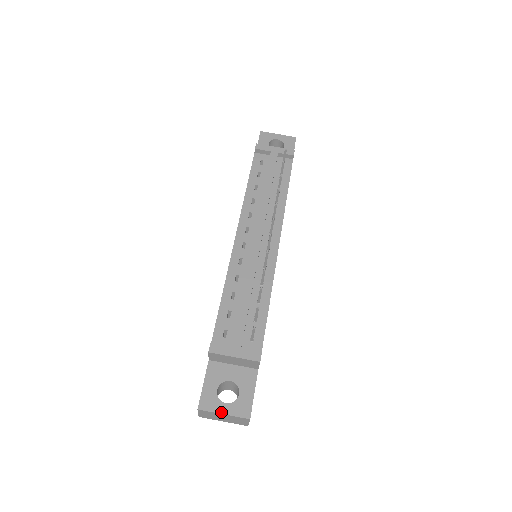
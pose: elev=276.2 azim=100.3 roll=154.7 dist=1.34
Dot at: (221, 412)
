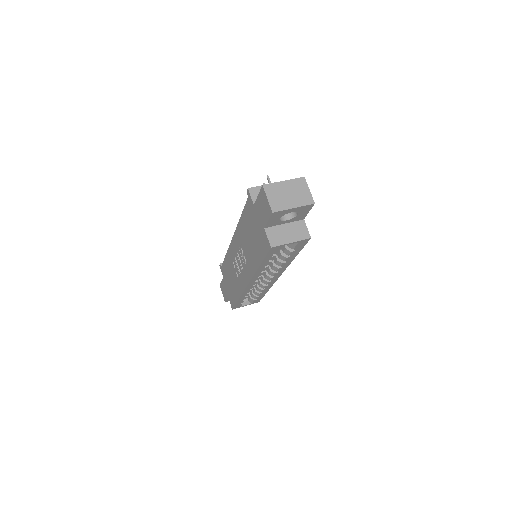
Dot at: (281, 182)
